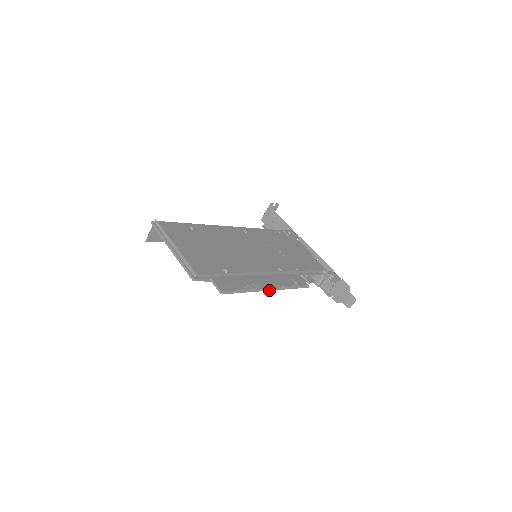
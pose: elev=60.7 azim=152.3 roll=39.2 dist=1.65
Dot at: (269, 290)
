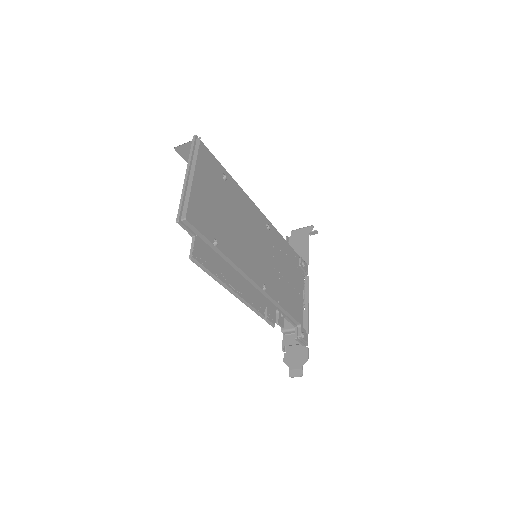
Dot at: (237, 297)
